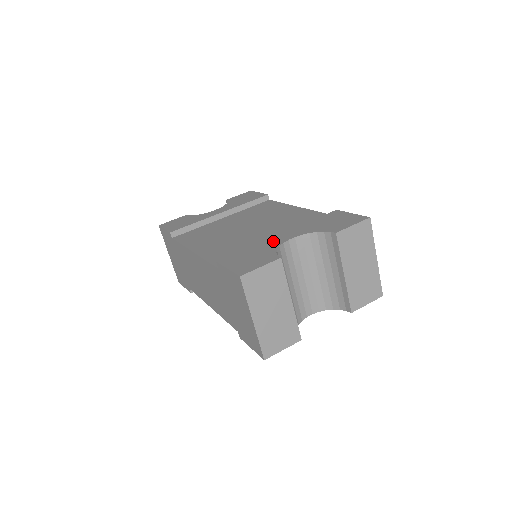
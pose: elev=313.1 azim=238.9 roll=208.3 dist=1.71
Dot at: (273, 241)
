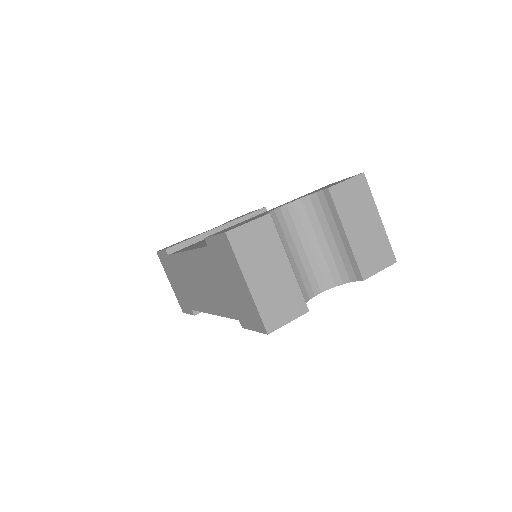
Dot at: occluded
